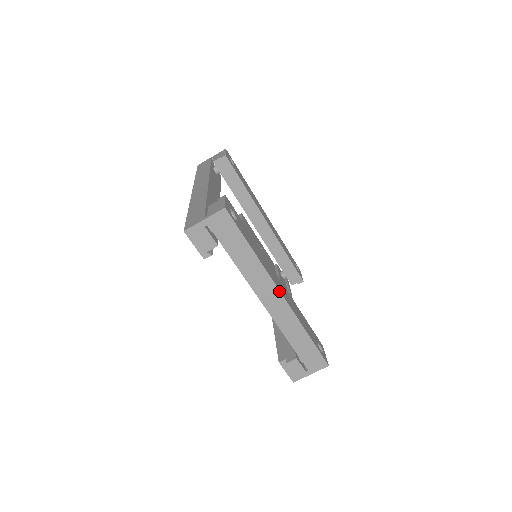
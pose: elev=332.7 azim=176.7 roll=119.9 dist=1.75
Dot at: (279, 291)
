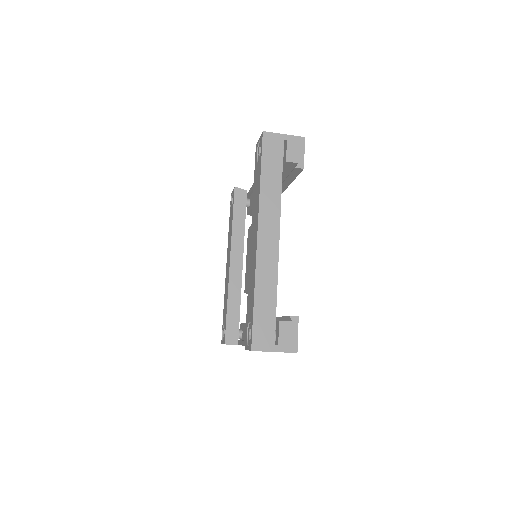
Dot at: occluded
